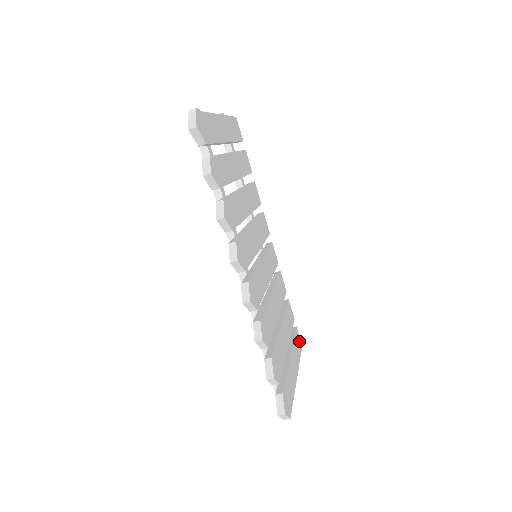
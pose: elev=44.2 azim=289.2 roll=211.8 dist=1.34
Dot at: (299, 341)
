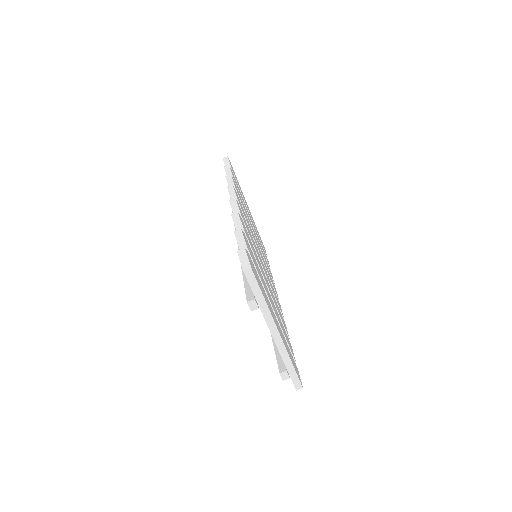
Dot at: (298, 374)
